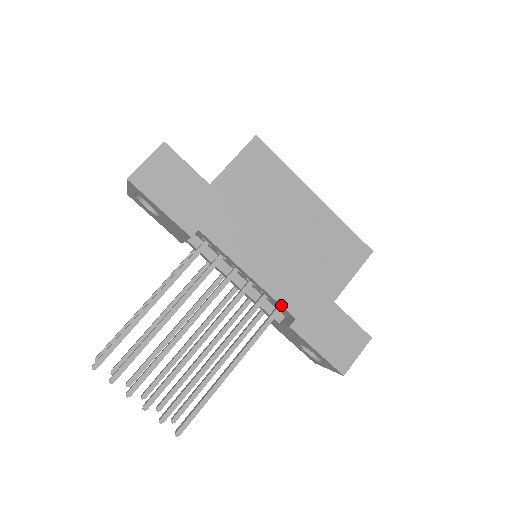
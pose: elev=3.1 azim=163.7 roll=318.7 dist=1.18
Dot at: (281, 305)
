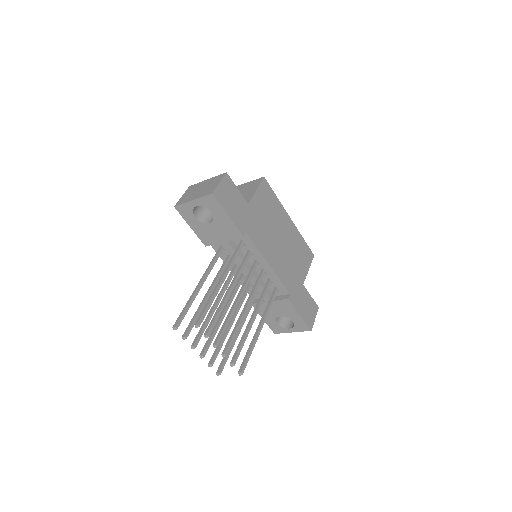
Dot at: (284, 285)
